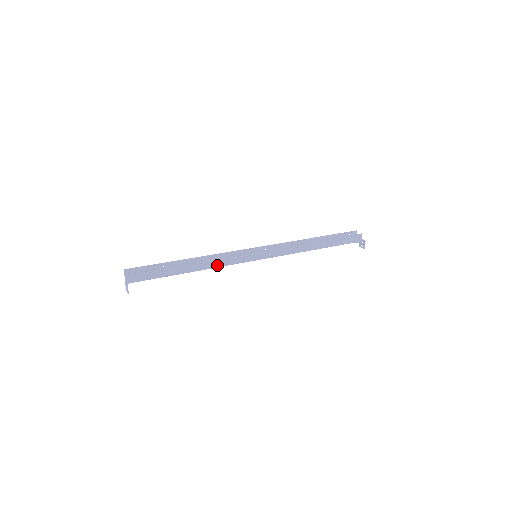
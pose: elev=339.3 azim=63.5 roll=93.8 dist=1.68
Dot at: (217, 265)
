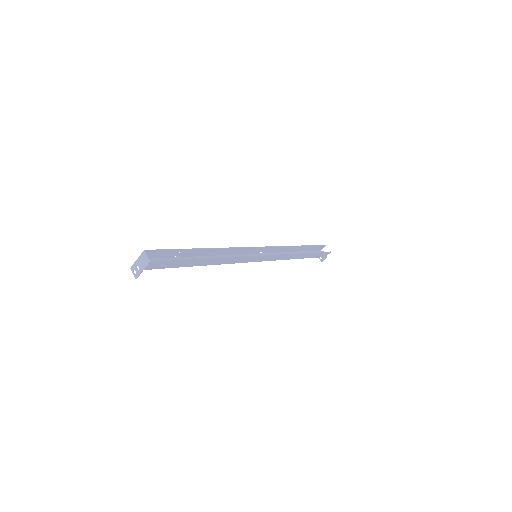
Dot at: (227, 262)
